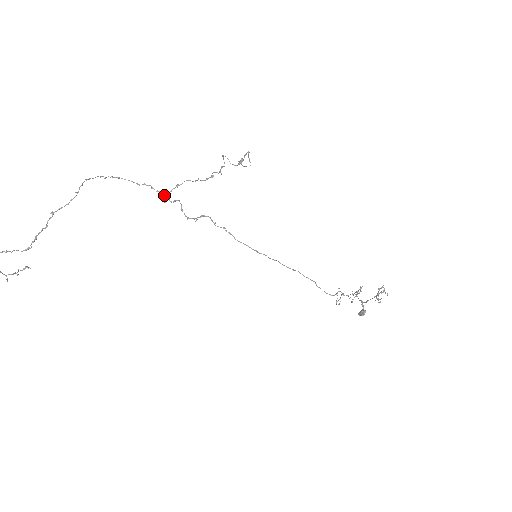
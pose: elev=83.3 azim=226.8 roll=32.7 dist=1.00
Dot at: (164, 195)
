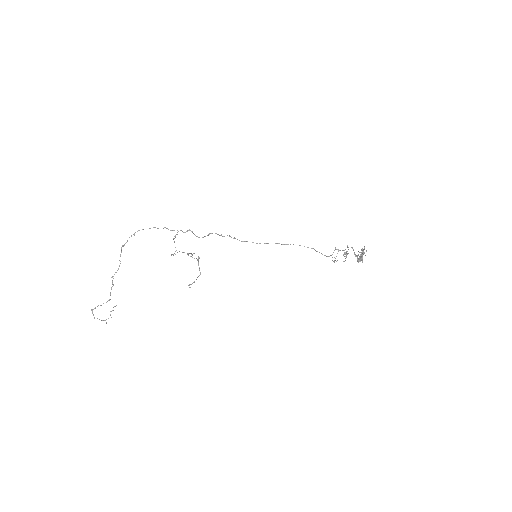
Dot at: (171, 254)
